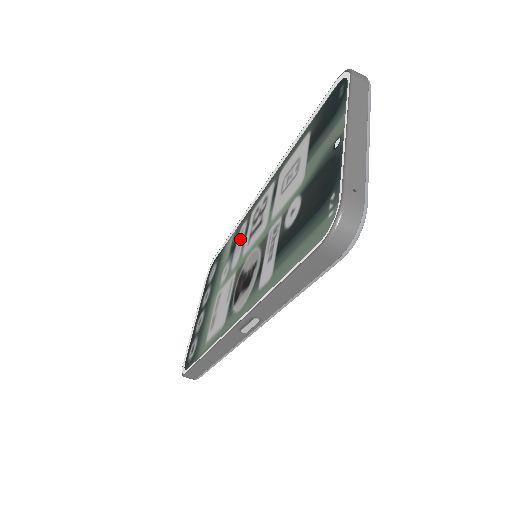
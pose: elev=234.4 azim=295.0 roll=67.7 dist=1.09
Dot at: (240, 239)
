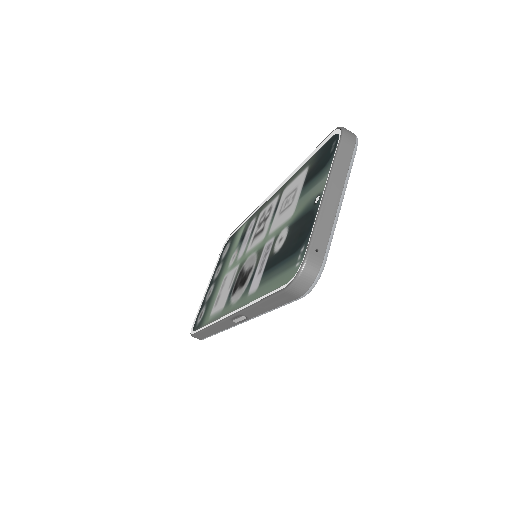
Dot at: (248, 234)
